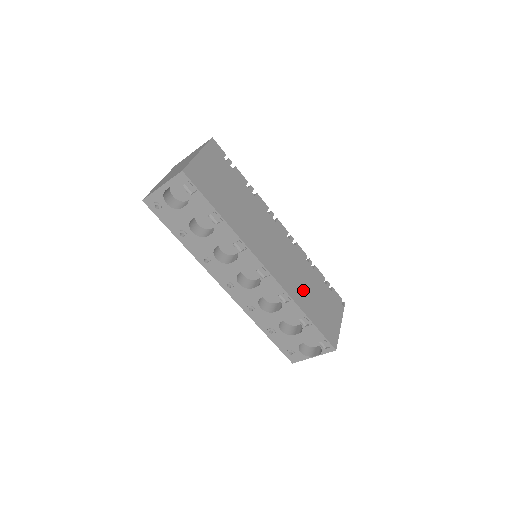
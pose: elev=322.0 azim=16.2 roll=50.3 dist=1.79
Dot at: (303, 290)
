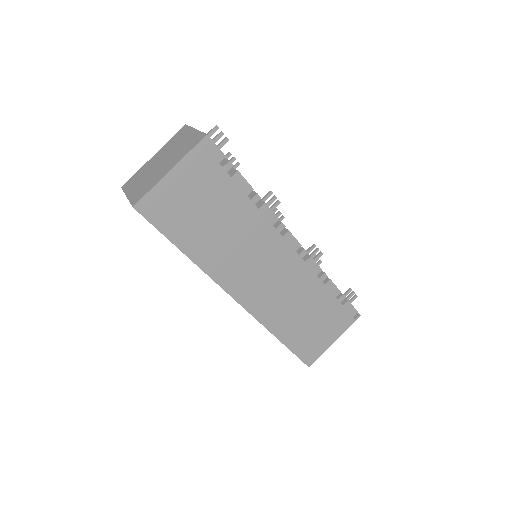
Dot at: (289, 313)
